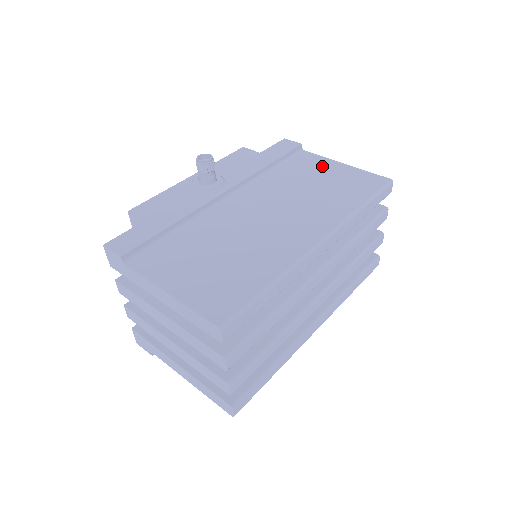
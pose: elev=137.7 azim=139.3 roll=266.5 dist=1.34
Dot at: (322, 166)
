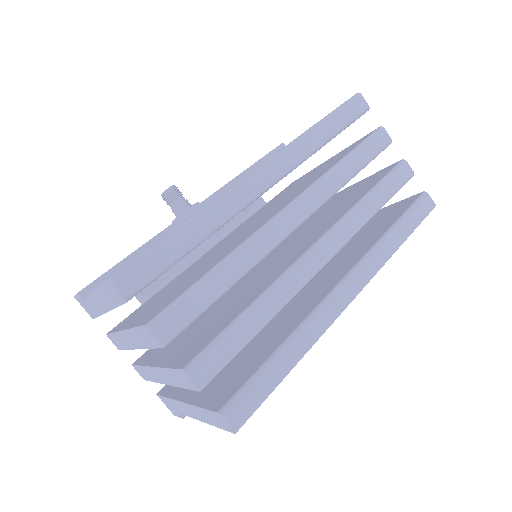
Dot at: occluded
